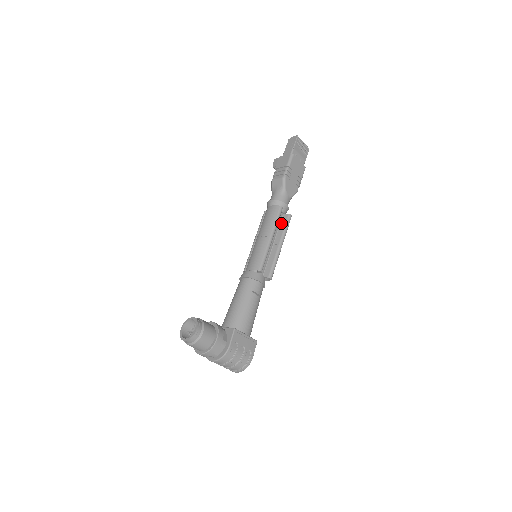
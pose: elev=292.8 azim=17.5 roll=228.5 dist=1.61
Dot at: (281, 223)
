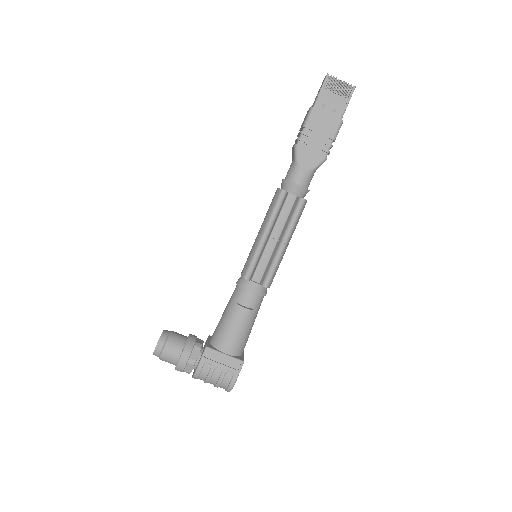
Dot at: (291, 210)
